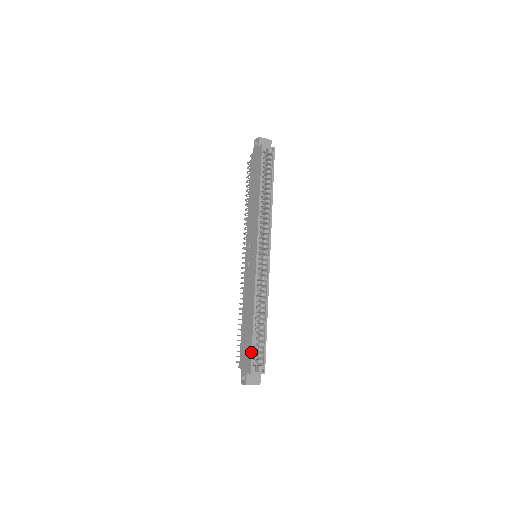
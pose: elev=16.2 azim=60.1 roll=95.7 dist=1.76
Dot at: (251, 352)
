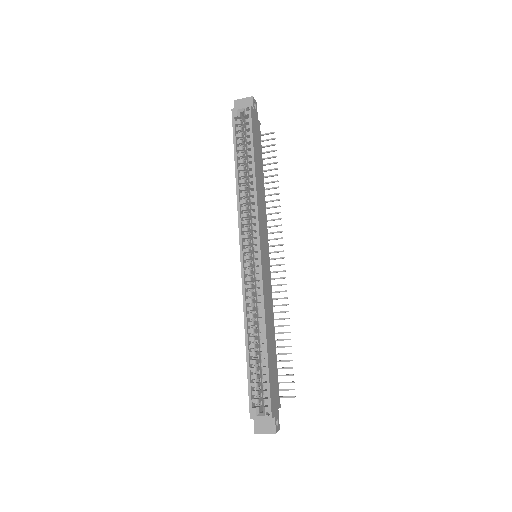
Dot at: (248, 389)
